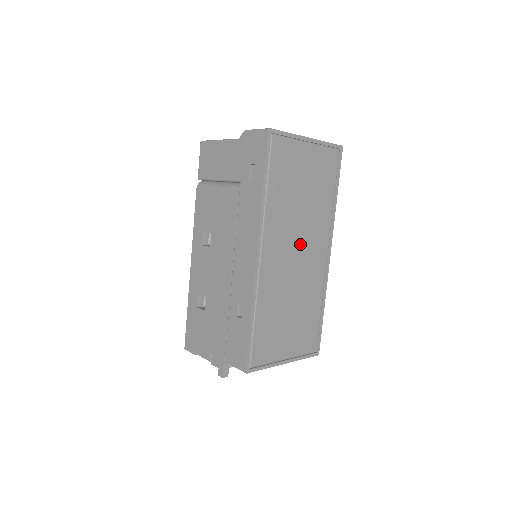
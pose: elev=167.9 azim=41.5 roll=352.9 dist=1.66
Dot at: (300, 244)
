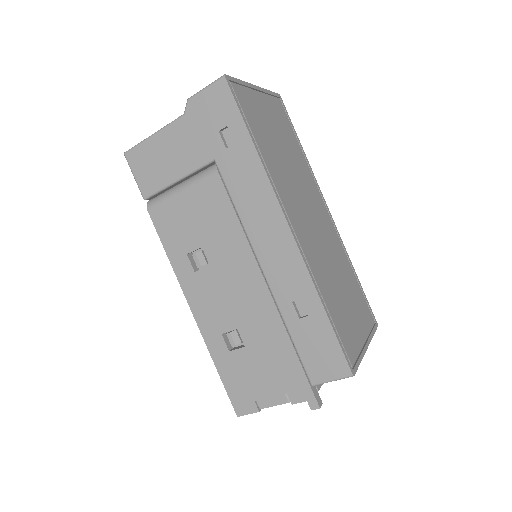
Dot at: (308, 205)
